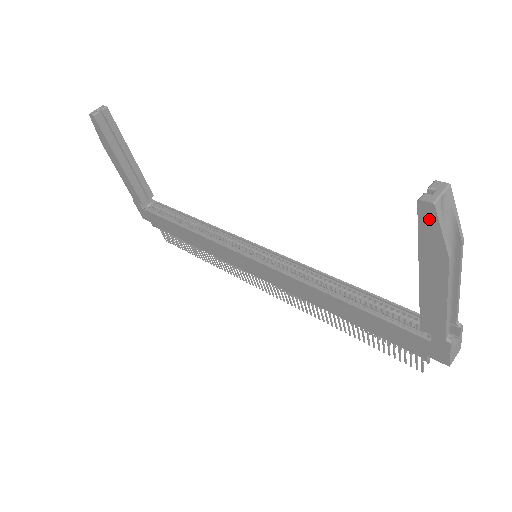
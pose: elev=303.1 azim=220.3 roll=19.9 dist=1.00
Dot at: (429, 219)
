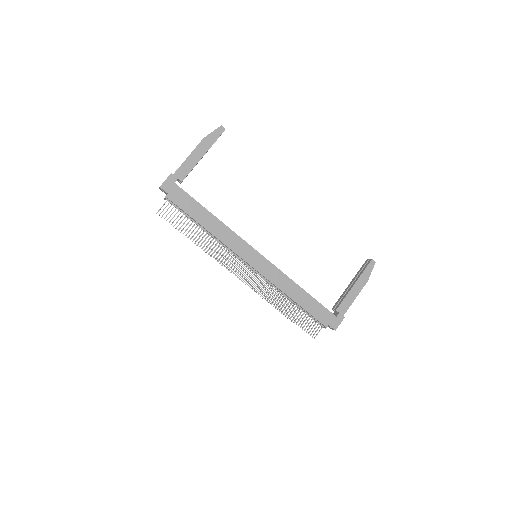
Dot at: (371, 266)
